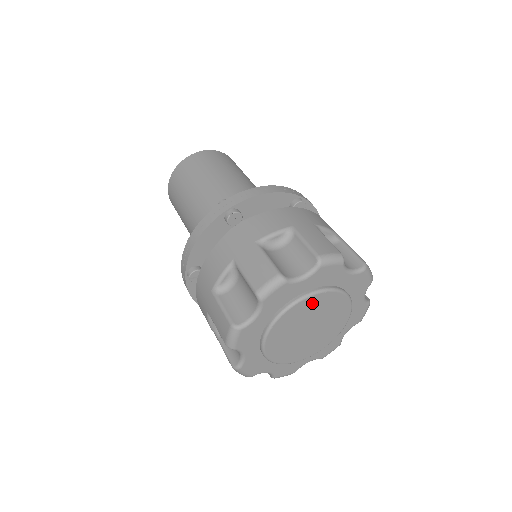
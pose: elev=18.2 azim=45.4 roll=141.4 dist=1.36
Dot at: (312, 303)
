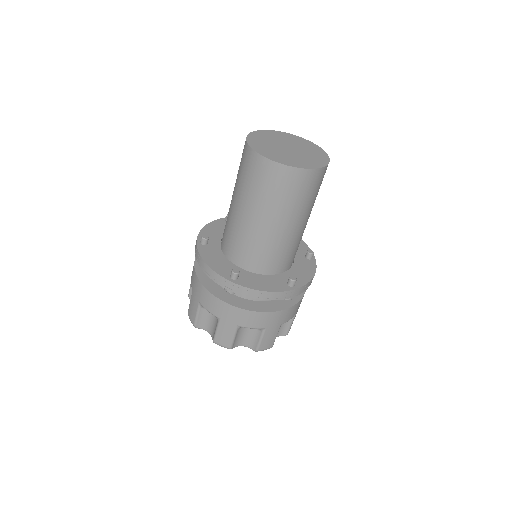
Dot at: occluded
